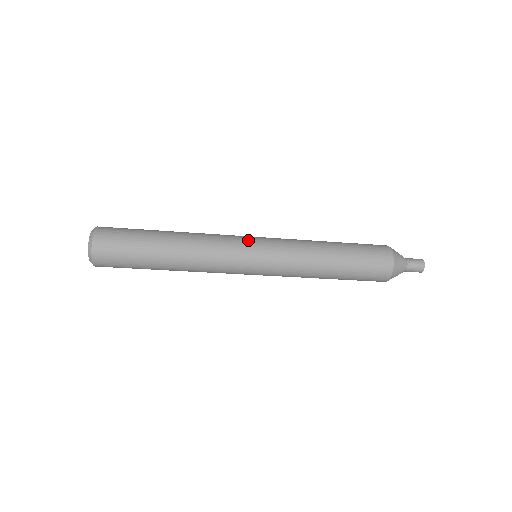
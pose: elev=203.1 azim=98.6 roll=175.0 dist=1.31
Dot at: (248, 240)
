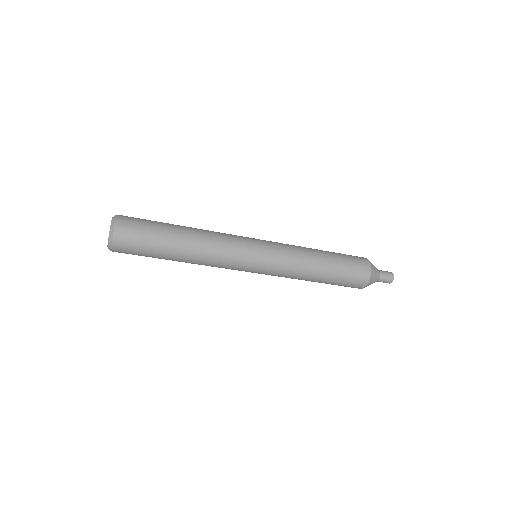
Dot at: (252, 239)
